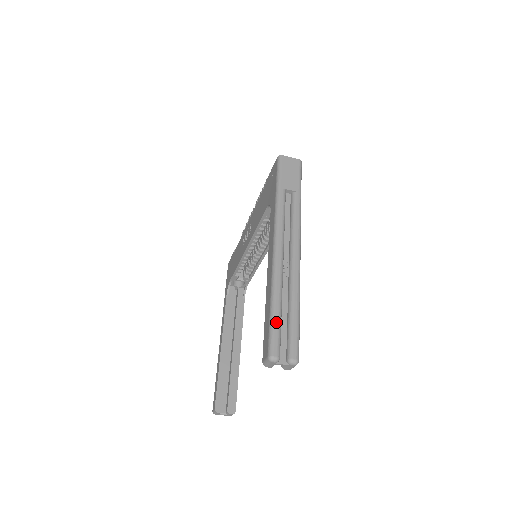
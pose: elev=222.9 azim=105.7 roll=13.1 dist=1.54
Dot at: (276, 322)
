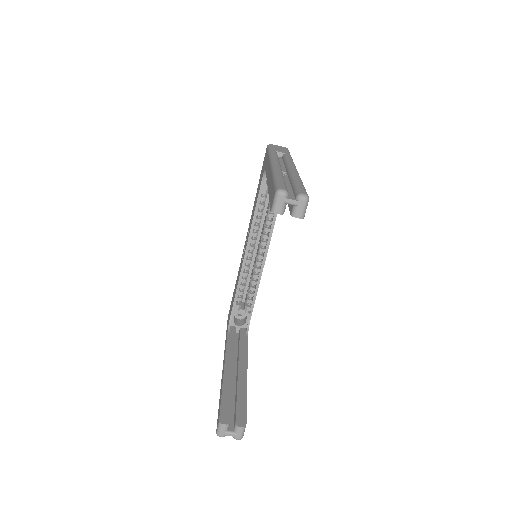
Dot at: (280, 180)
